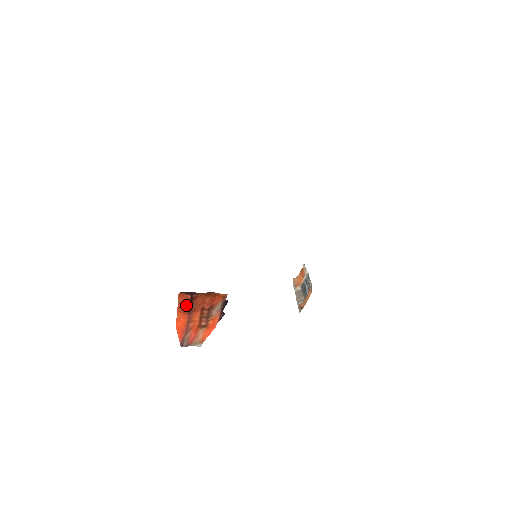
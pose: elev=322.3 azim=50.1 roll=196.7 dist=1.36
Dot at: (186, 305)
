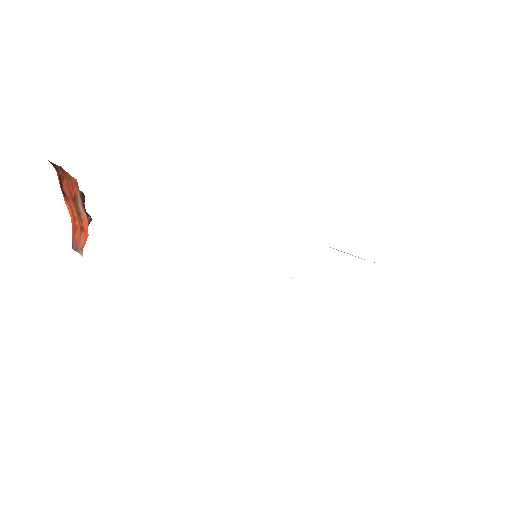
Dot at: (61, 186)
